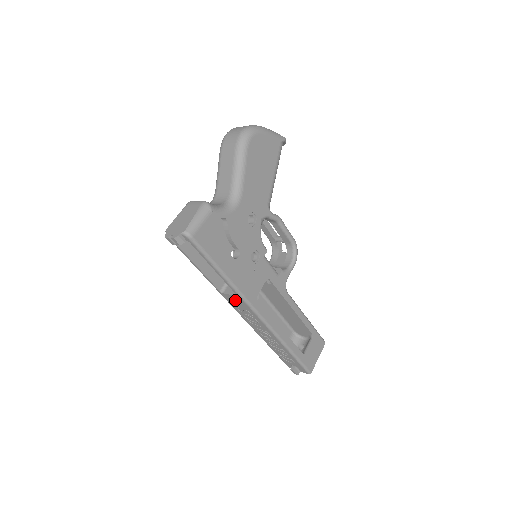
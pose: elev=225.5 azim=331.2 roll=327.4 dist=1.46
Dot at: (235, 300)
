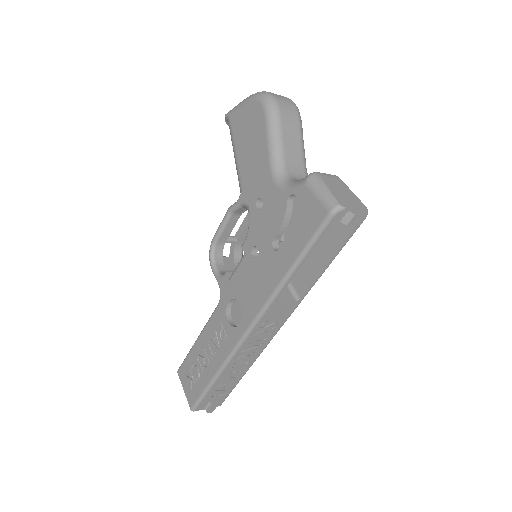
Dot at: (282, 309)
